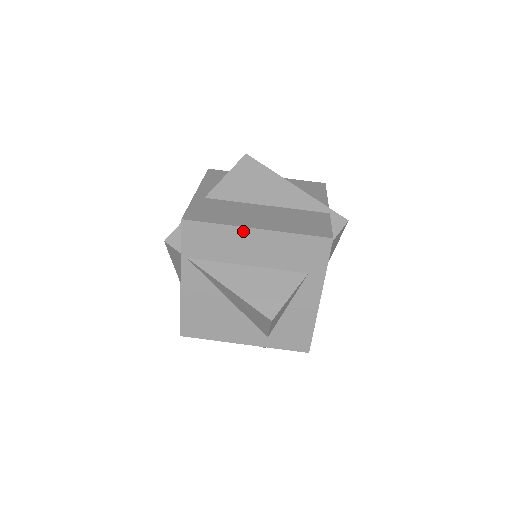
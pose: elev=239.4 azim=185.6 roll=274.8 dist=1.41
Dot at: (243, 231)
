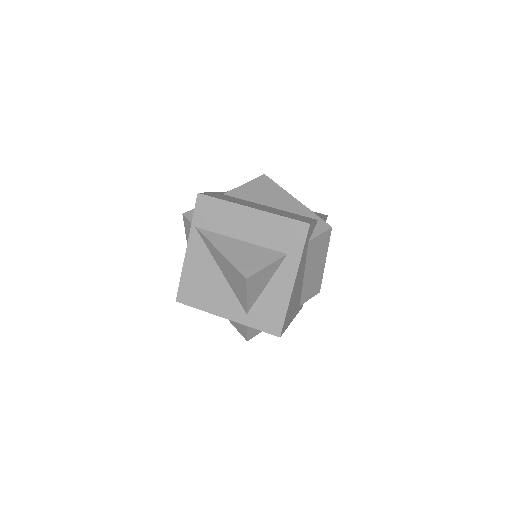
Dot at: (241, 209)
